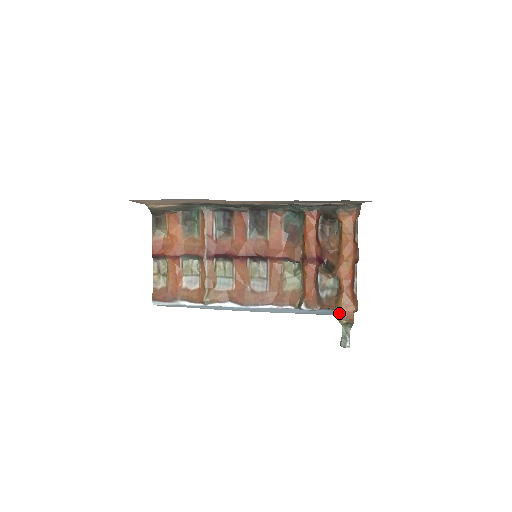
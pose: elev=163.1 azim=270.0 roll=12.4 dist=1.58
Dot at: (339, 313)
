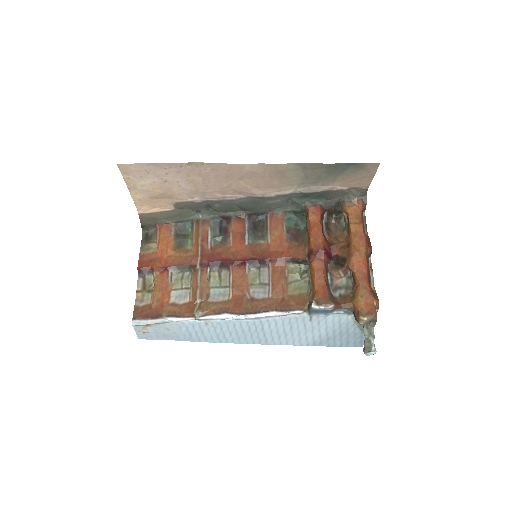
Dot at: (357, 310)
